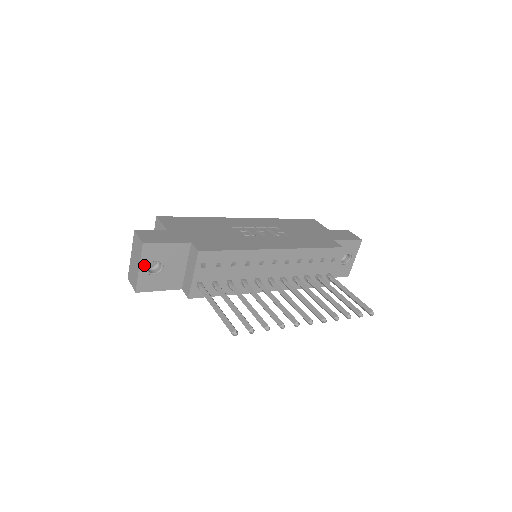
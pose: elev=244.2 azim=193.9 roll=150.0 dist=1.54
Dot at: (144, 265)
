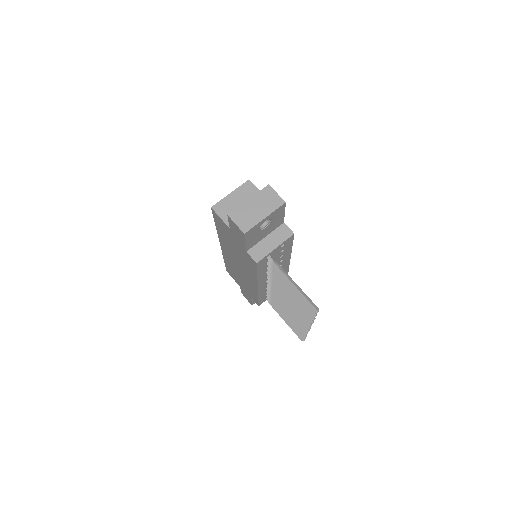
Dot at: (268, 217)
